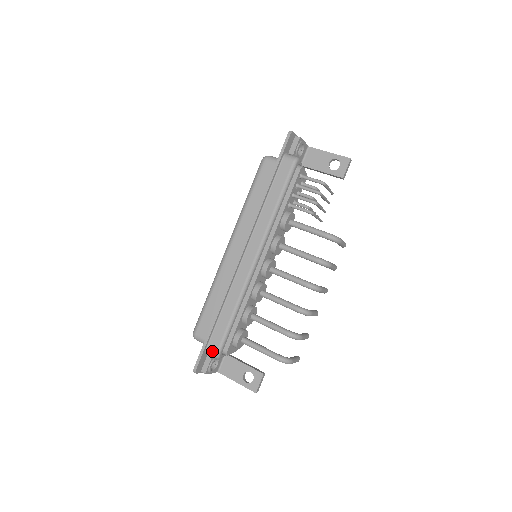
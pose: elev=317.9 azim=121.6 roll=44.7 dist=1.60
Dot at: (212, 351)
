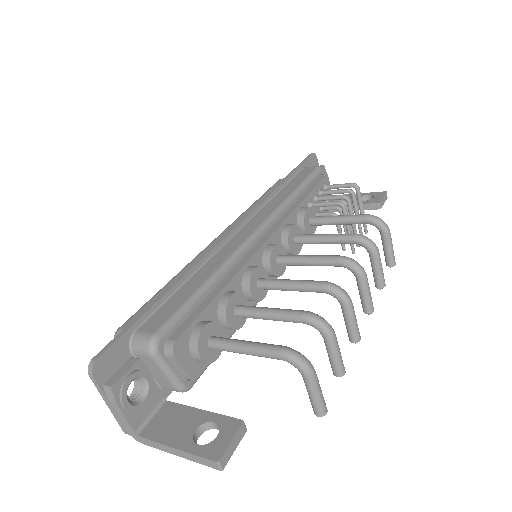
Dot at: (145, 333)
